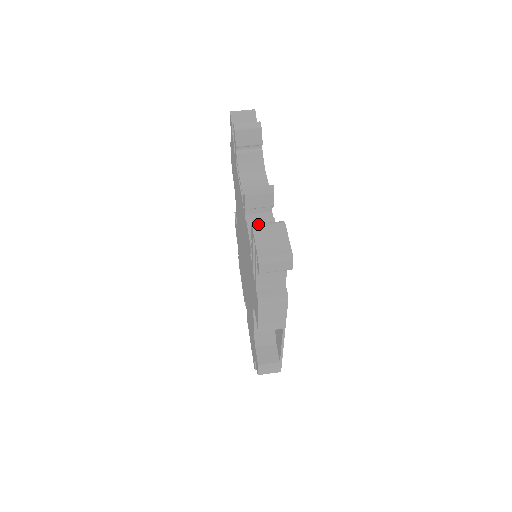
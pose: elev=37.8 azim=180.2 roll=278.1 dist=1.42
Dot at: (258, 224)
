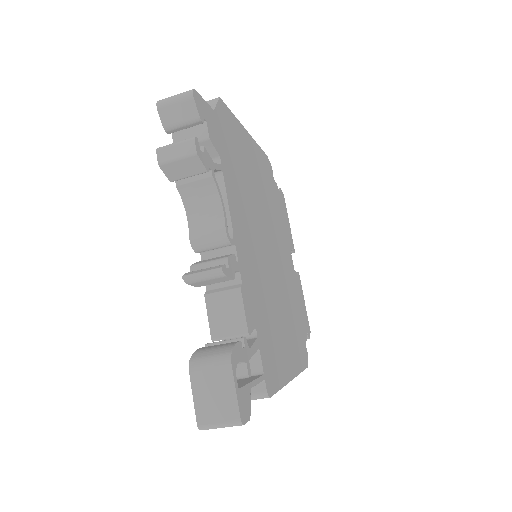
Dot at: (196, 363)
